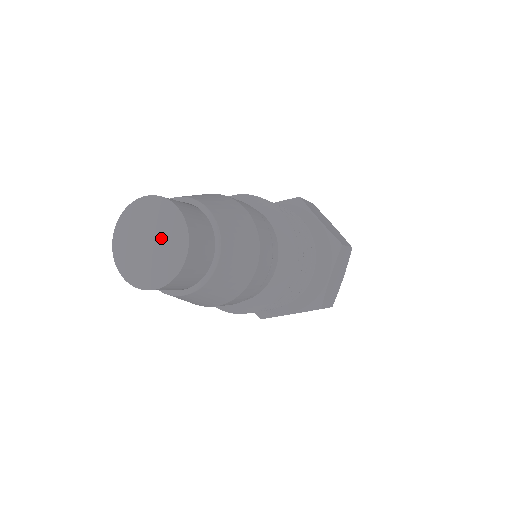
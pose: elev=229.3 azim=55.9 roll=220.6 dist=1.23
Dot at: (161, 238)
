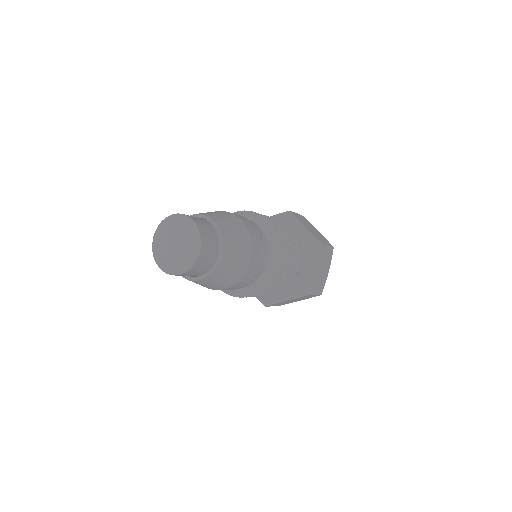
Dot at: (183, 241)
